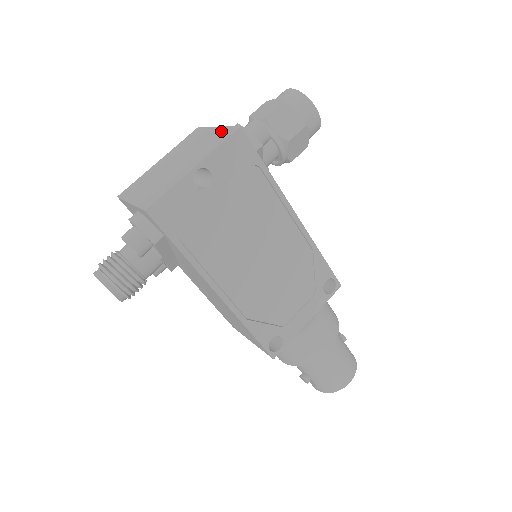
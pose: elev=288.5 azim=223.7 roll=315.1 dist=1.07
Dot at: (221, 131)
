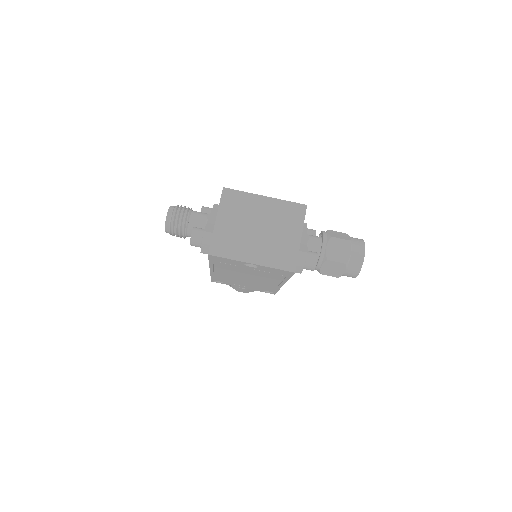
Dot at: (293, 251)
